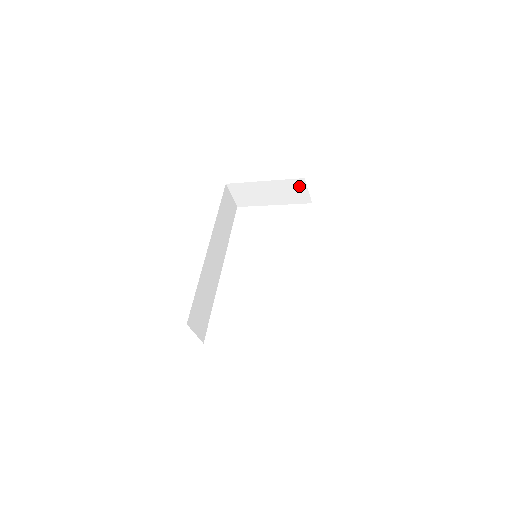
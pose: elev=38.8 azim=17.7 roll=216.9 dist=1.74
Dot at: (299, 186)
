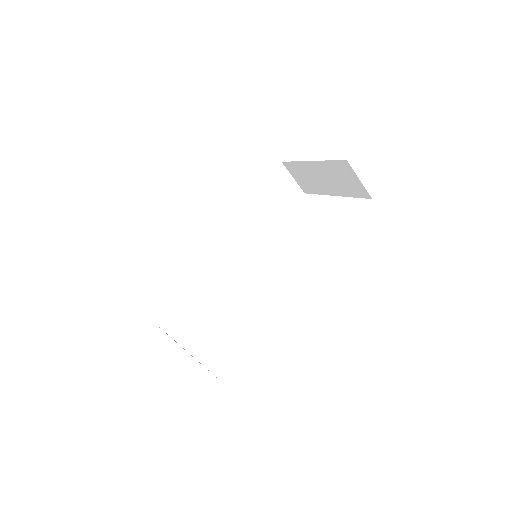
Dot at: (347, 171)
